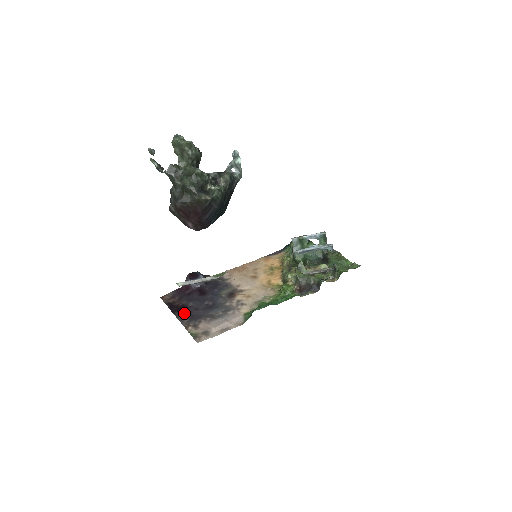
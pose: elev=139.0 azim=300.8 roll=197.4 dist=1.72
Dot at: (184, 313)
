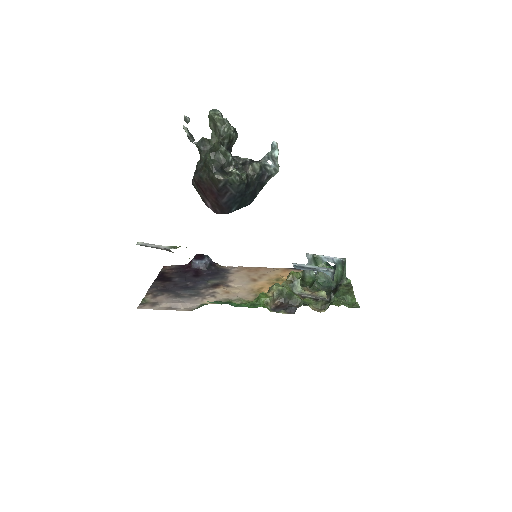
Dot at: (162, 283)
